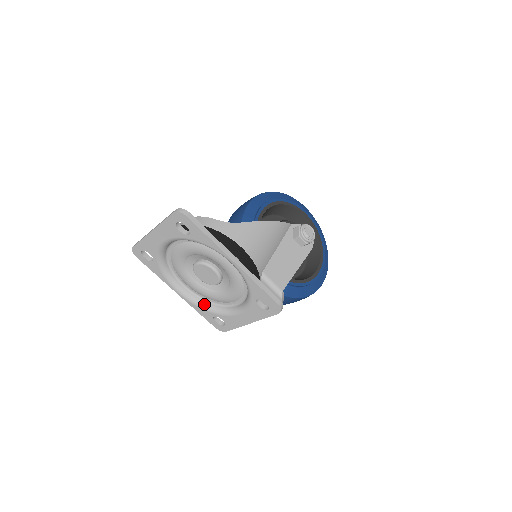
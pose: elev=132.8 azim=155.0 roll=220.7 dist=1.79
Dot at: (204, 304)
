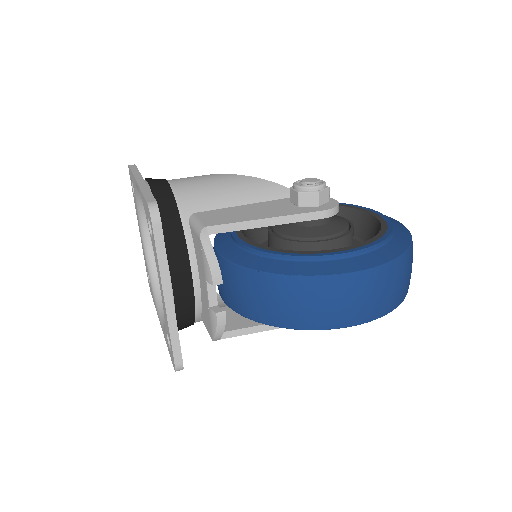
Dot at: occluded
